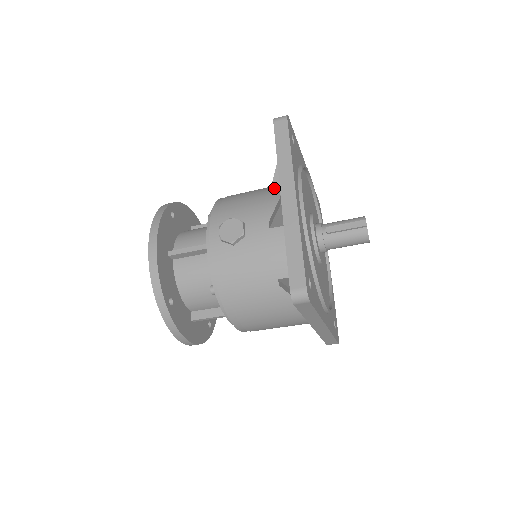
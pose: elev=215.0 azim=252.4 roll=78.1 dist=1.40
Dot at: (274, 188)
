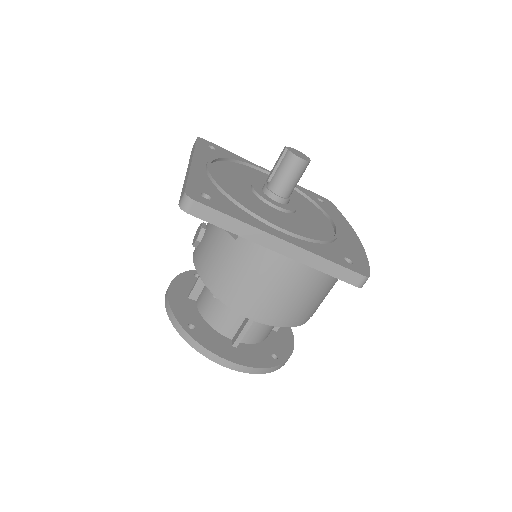
Dot at: occluded
